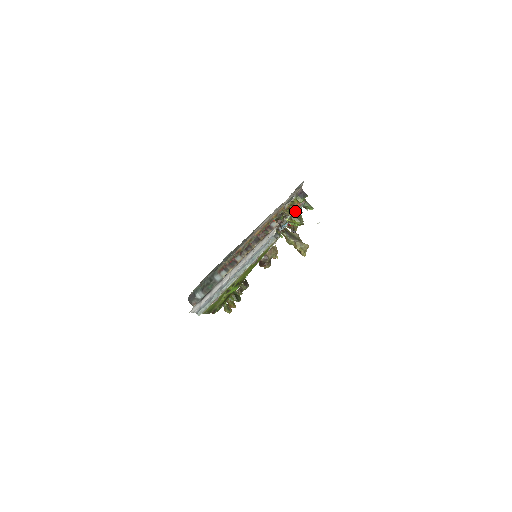
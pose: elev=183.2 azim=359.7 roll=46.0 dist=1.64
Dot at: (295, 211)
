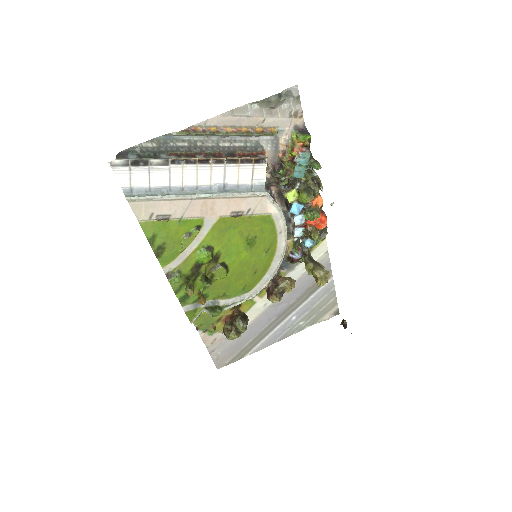
Dot at: (296, 161)
